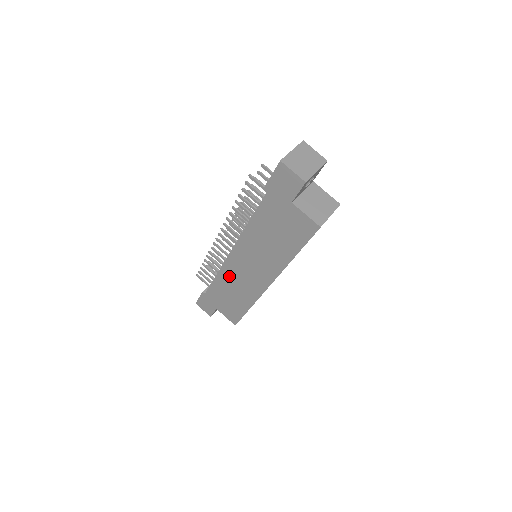
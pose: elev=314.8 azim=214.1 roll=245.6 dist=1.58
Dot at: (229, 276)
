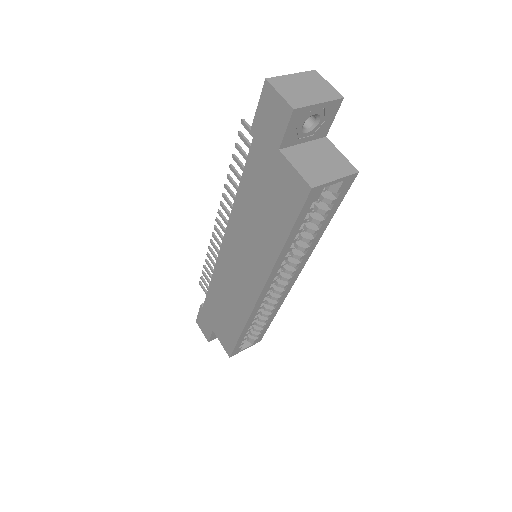
Dot at: (222, 280)
